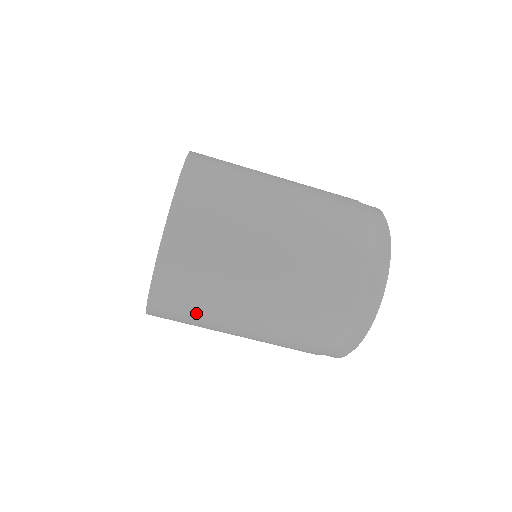
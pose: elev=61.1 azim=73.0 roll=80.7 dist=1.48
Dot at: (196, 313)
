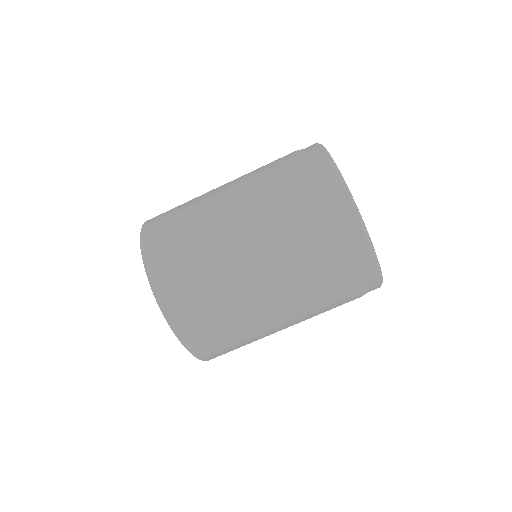
Dot at: occluded
